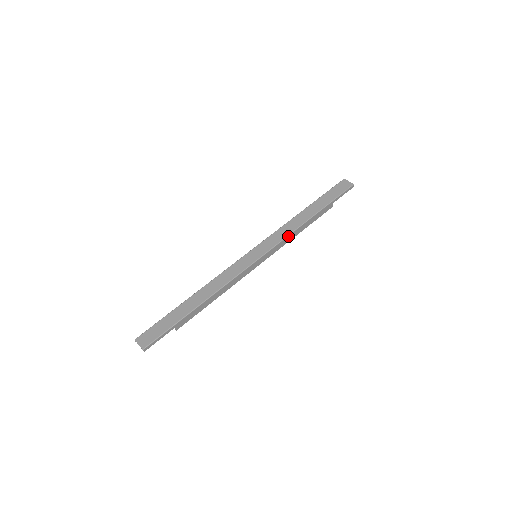
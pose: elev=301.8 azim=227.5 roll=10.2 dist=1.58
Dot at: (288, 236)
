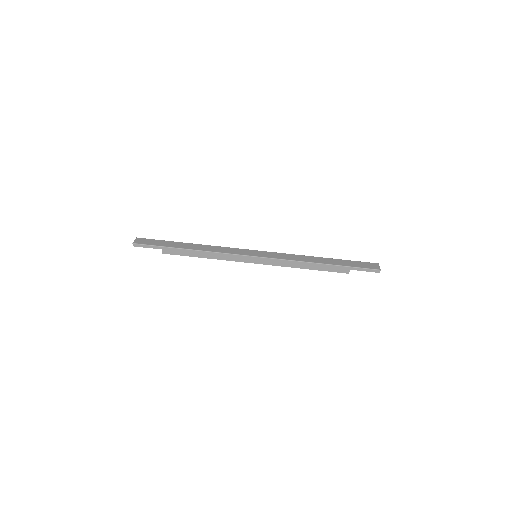
Dot at: (290, 261)
